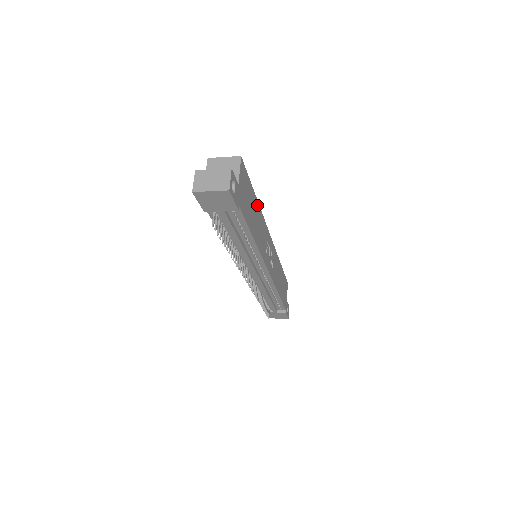
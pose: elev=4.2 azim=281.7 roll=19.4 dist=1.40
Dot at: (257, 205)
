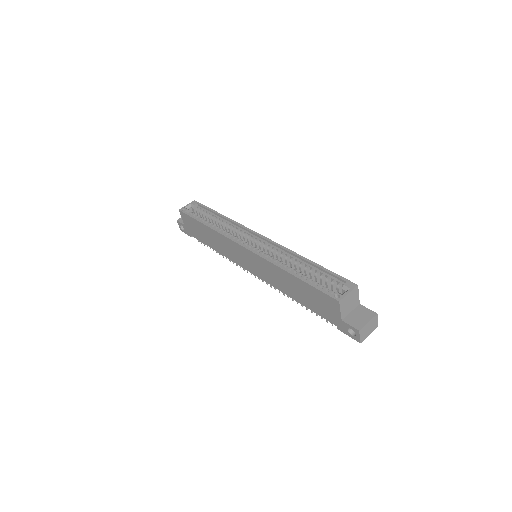
Dot at: (307, 261)
